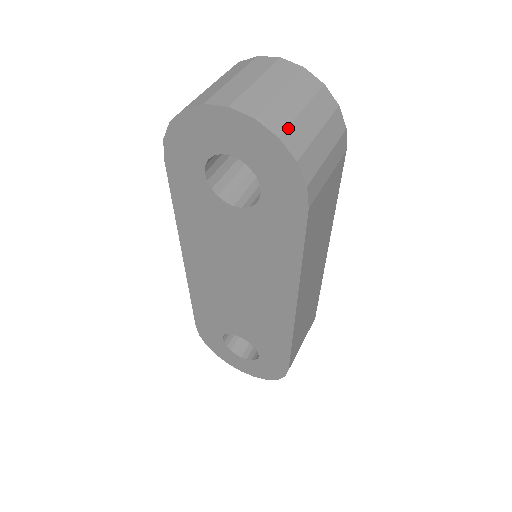
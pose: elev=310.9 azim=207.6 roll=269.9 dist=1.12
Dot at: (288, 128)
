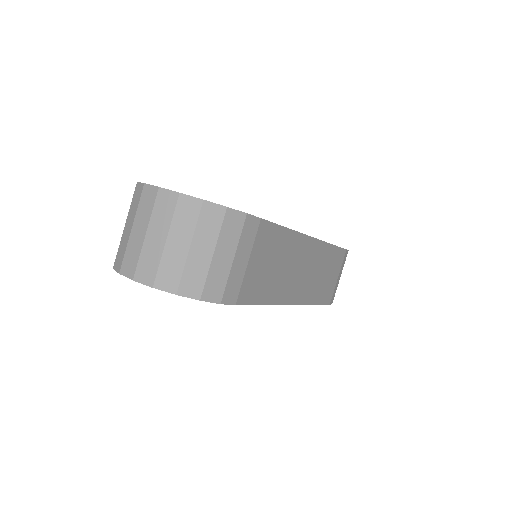
Dot at: (181, 279)
